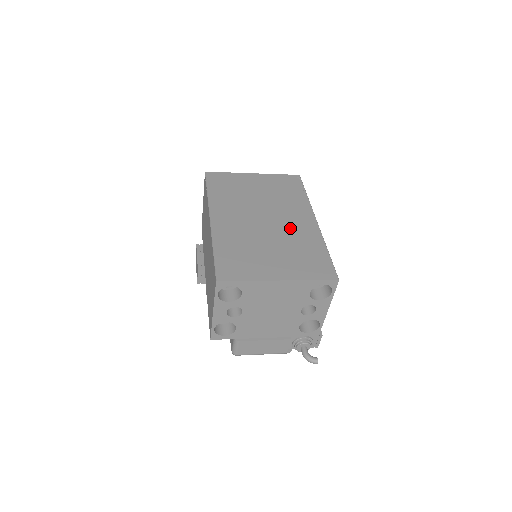
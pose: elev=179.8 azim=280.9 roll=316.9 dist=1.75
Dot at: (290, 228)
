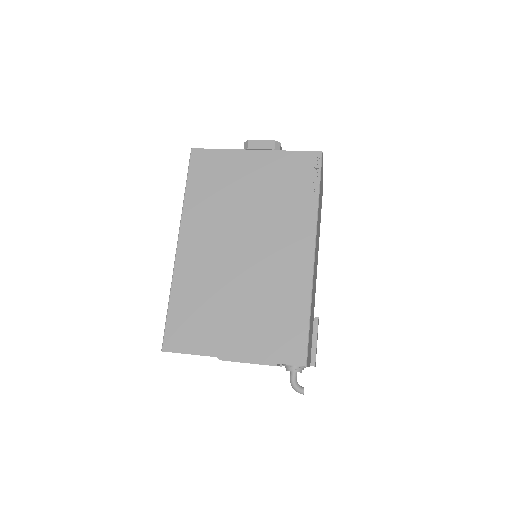
Dot at: (272, 267)
